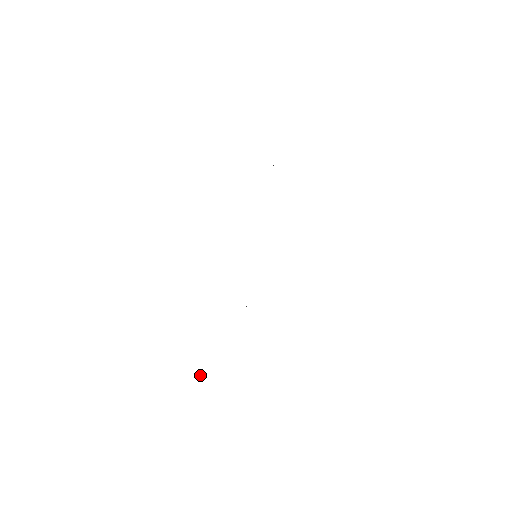
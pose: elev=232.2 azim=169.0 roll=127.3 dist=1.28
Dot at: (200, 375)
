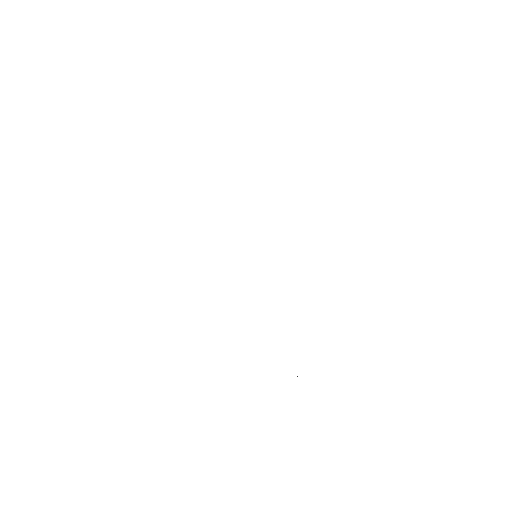
Dot at: occluded
